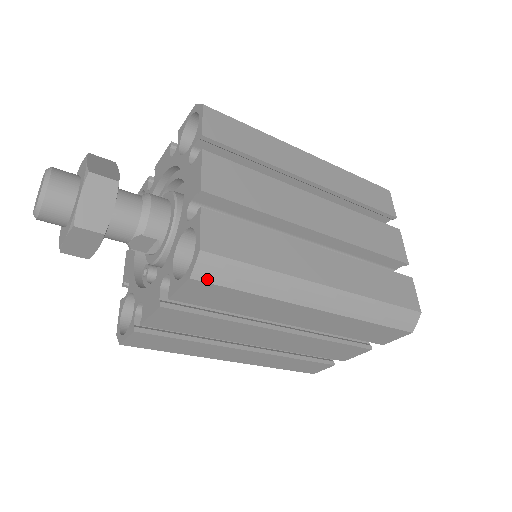
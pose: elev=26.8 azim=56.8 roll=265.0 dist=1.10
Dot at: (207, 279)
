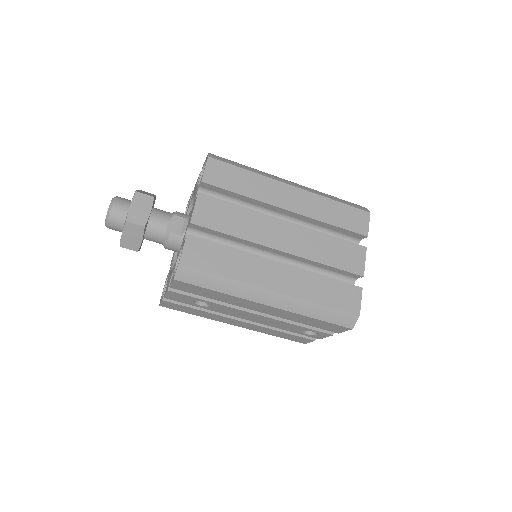
Dot at: (218, 159)
